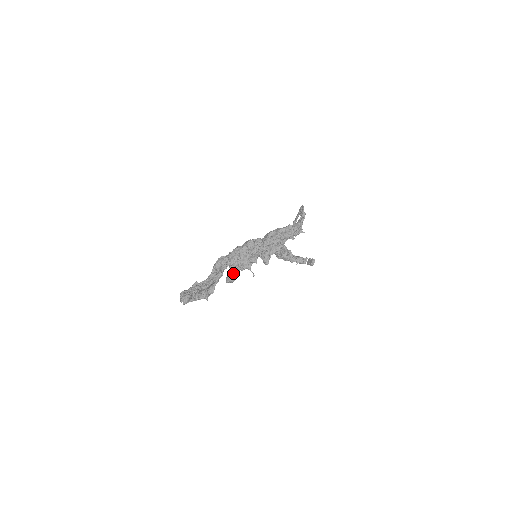
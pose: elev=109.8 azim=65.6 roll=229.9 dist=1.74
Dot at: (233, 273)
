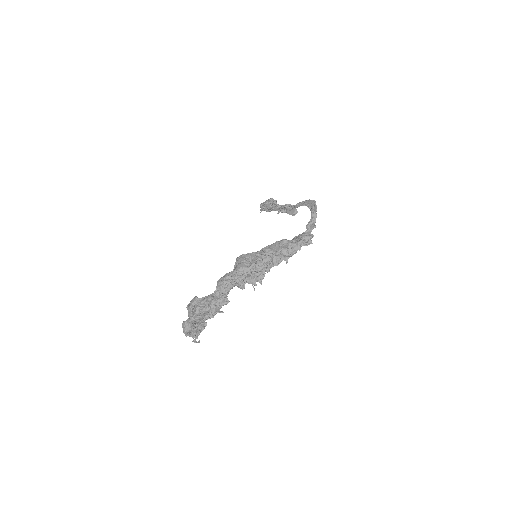
Dot at: occluded
